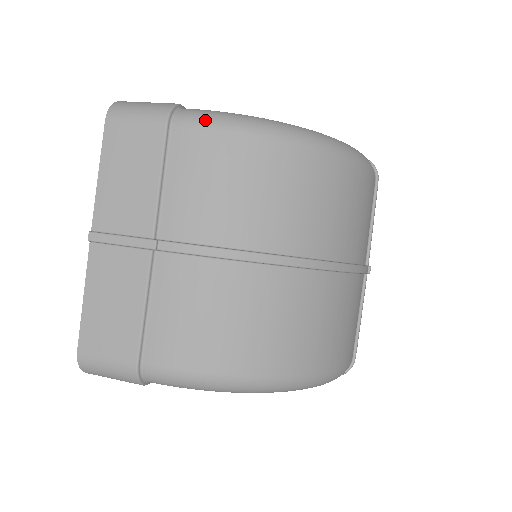
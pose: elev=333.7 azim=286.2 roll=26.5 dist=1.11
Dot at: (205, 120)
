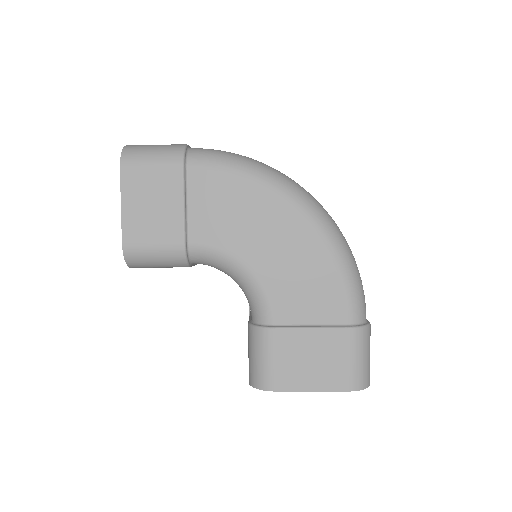
Dot at: occluded
